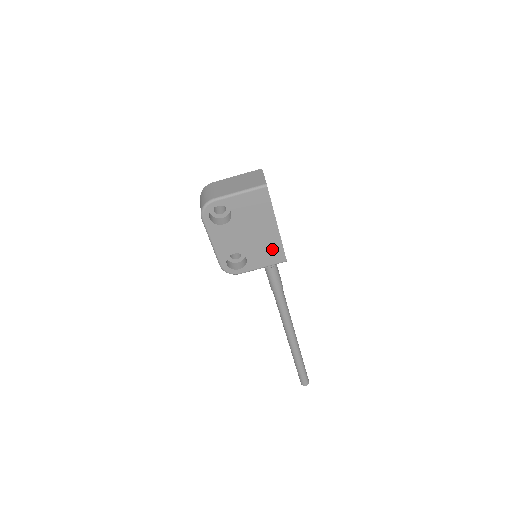
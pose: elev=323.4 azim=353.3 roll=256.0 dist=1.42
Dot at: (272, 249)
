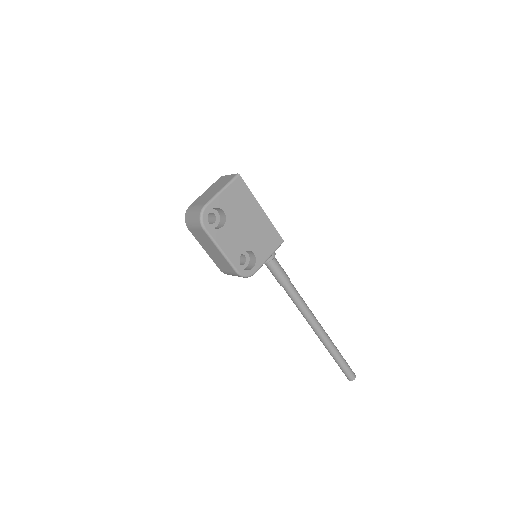
Dot at: (268, 234)
